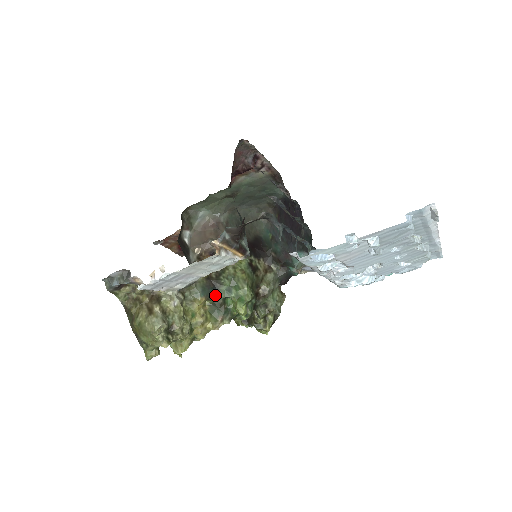
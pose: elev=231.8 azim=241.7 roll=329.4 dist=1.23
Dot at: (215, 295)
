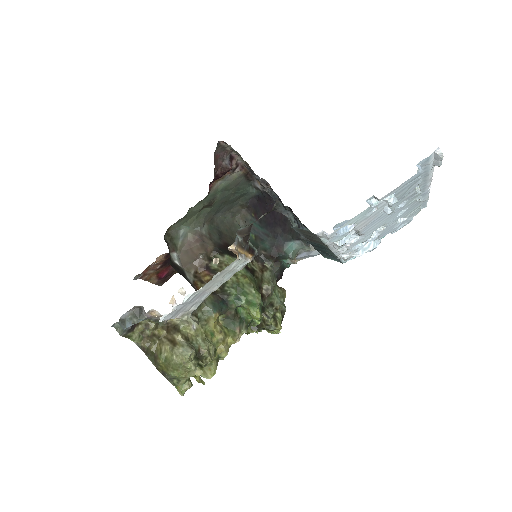
Dot at: (226, 308)
